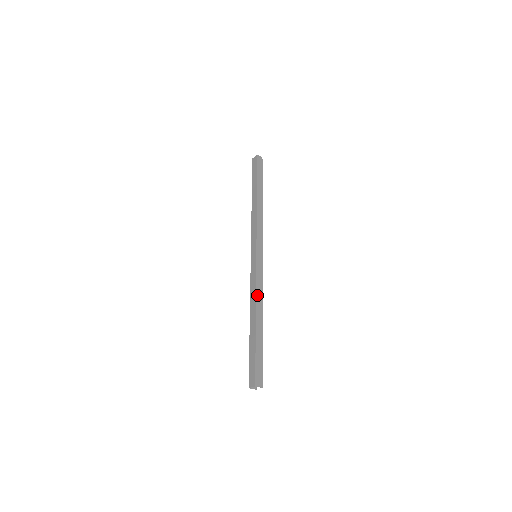
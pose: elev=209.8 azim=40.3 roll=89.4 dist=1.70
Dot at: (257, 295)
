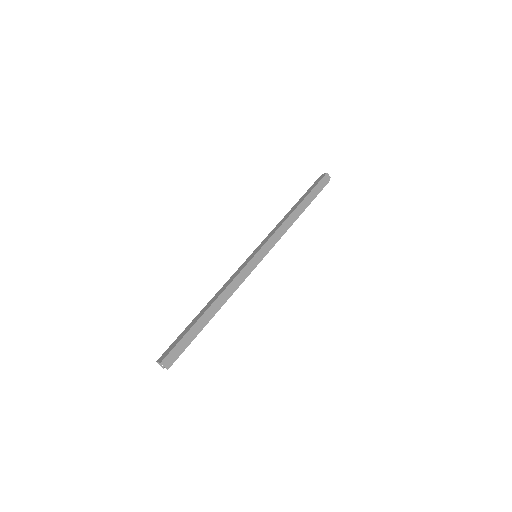
Dot at: (228, 288)
